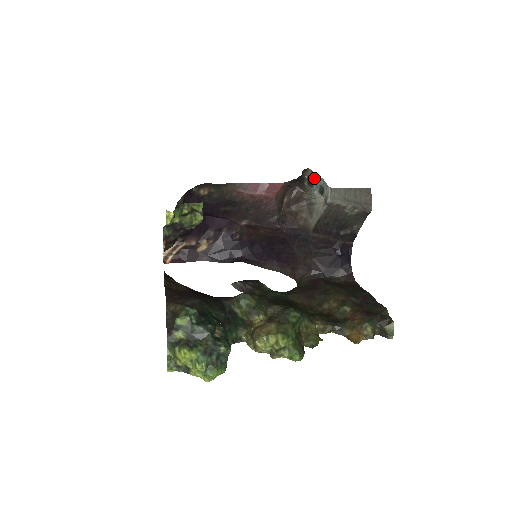
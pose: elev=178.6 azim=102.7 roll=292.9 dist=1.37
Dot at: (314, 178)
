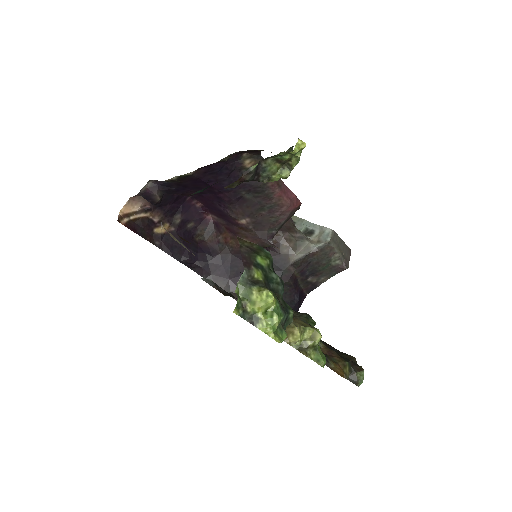
Dot at: (296, 221)
